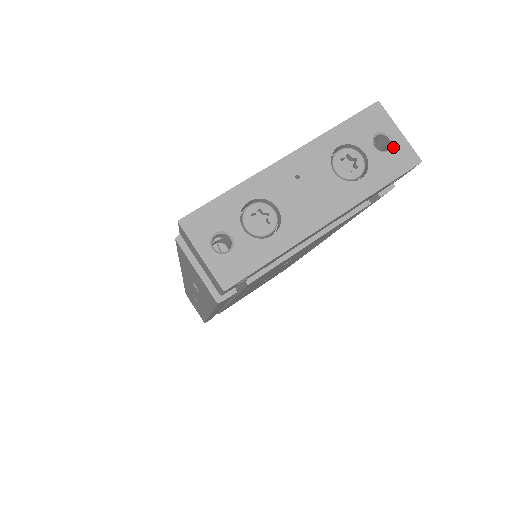
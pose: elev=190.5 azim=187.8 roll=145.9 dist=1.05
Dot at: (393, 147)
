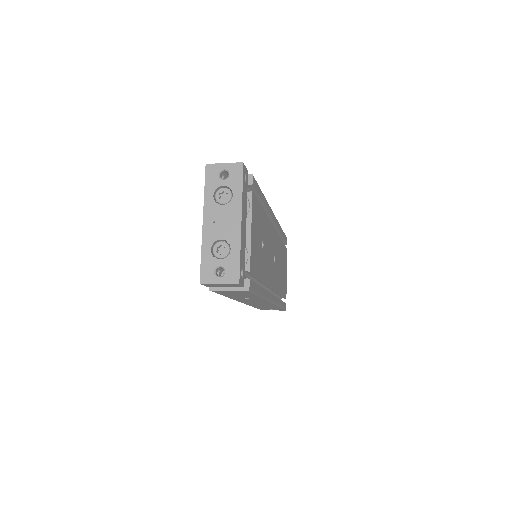
Dot at: (229, 171)
